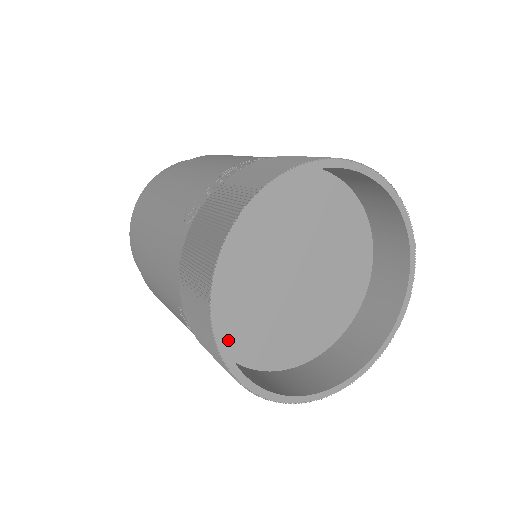
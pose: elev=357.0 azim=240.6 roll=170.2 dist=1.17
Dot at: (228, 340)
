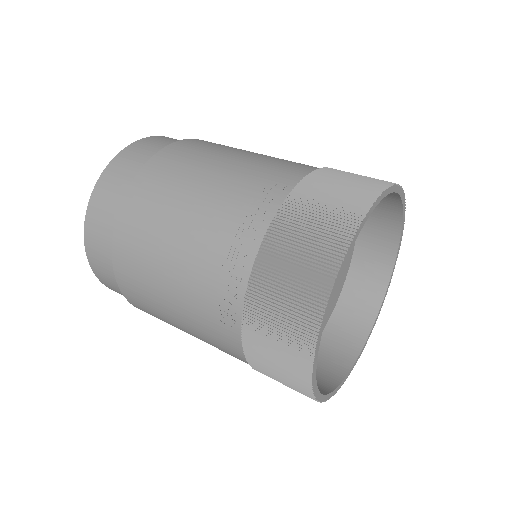
Dot at: occluded
